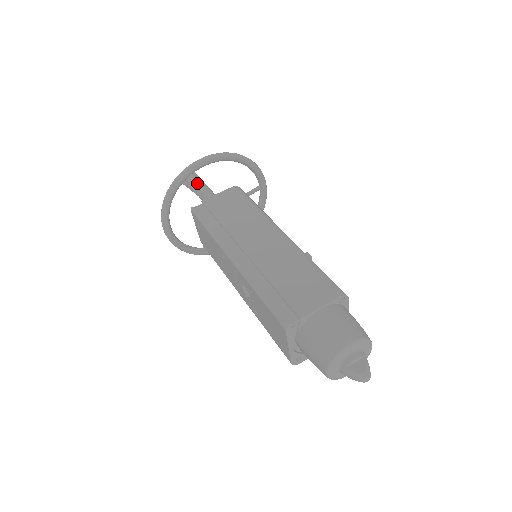
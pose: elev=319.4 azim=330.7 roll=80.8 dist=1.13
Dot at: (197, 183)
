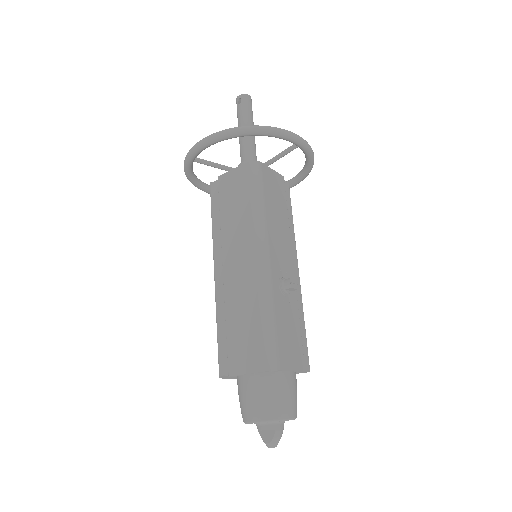
Dot at: (240, 125)
